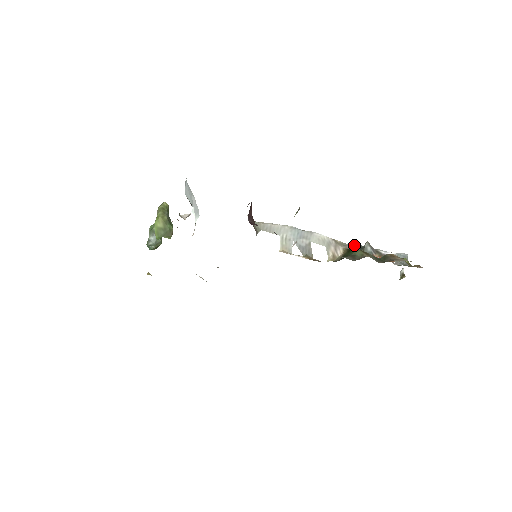
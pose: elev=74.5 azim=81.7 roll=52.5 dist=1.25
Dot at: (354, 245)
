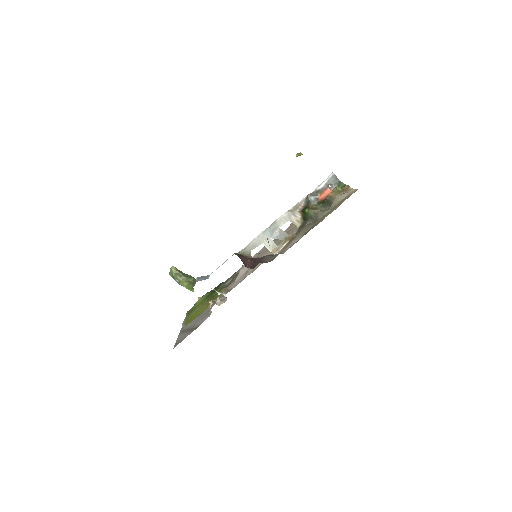
Dot at: (302, 202)
